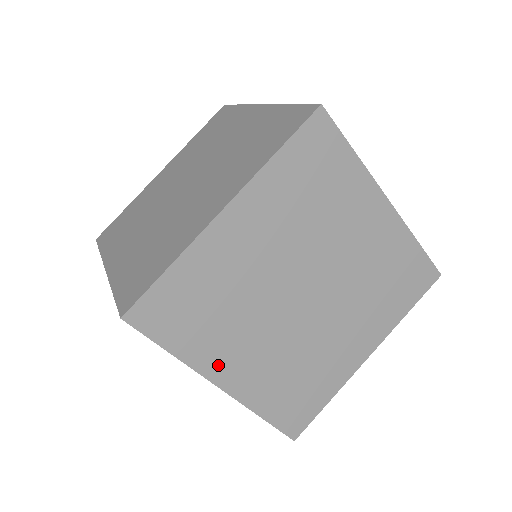
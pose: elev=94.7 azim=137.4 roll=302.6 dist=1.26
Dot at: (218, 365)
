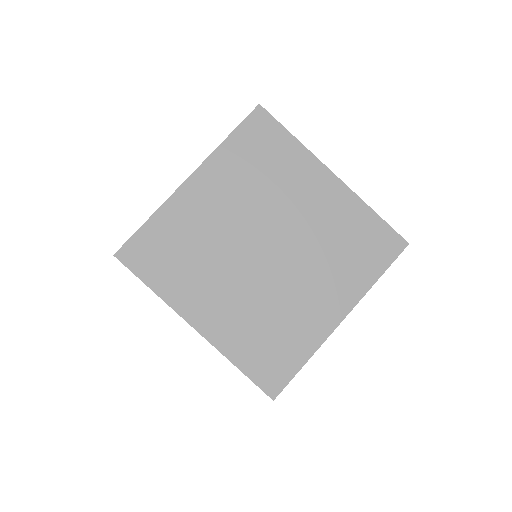
Dot at: (191, 306)
